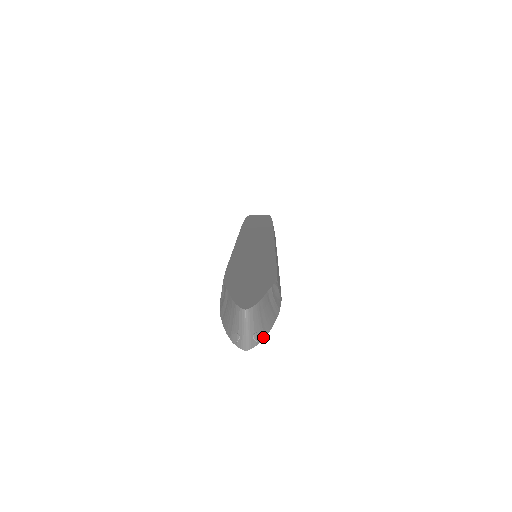
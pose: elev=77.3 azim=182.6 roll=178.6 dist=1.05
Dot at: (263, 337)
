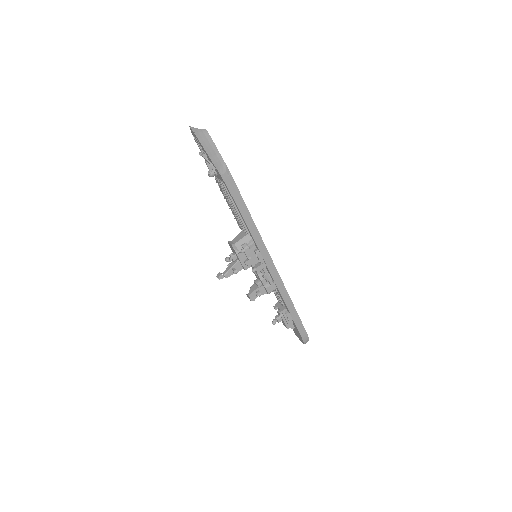
Dot at: (197, 137)
